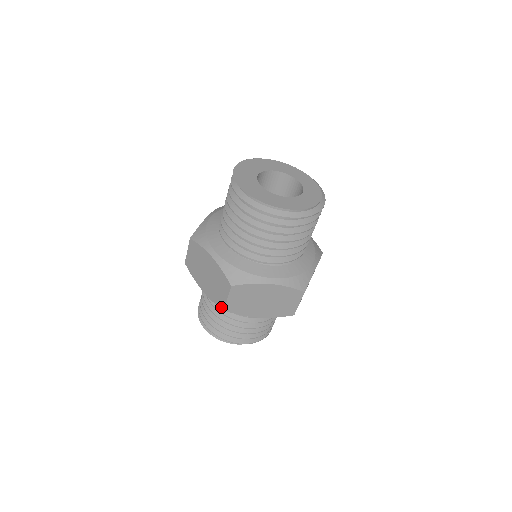
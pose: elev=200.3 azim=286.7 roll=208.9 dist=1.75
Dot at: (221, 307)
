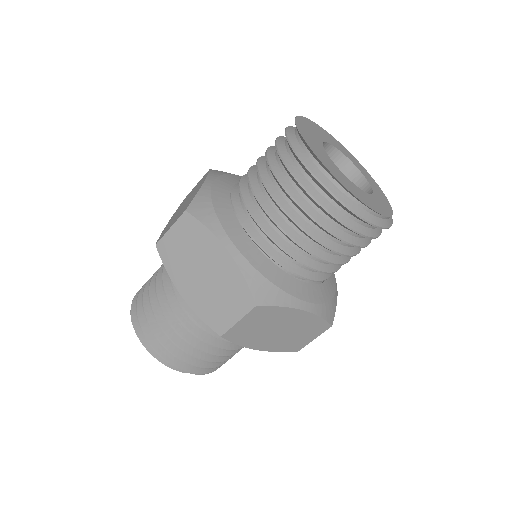
Dot at: (217, 330)
